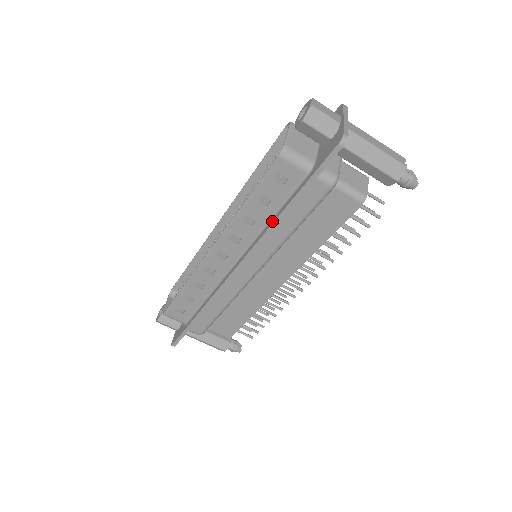
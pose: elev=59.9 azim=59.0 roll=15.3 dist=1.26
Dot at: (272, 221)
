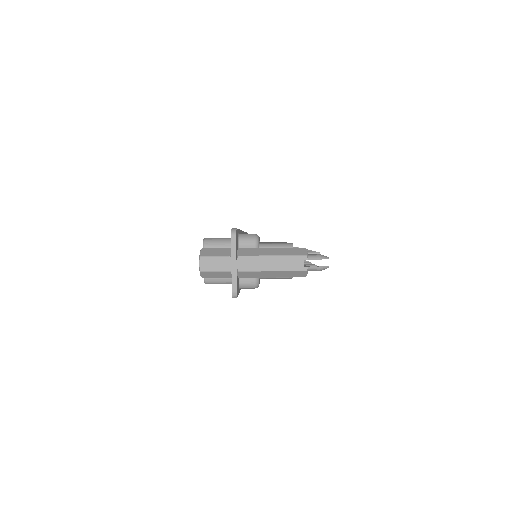
Dot at: occluded
